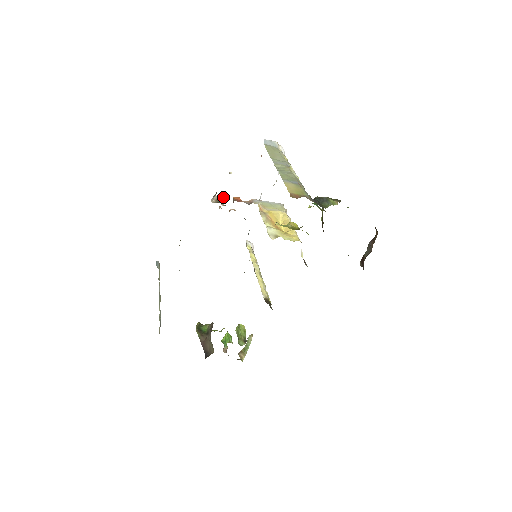
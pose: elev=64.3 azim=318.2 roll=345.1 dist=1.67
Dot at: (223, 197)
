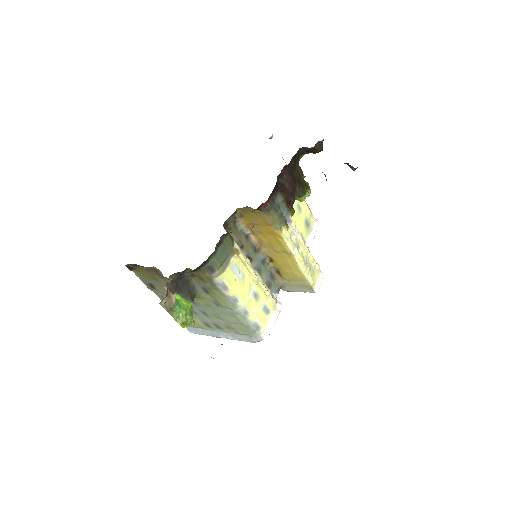
Dot at: occluded
